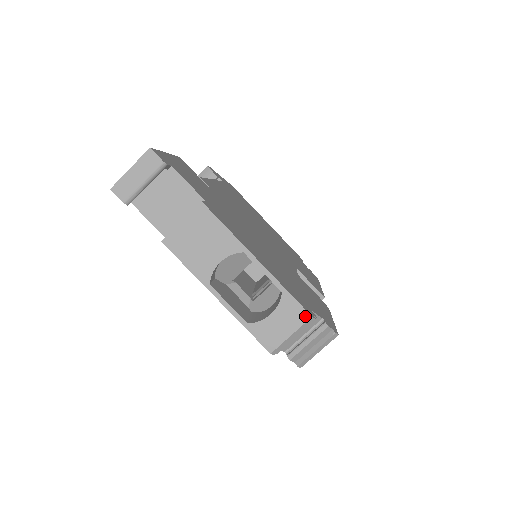
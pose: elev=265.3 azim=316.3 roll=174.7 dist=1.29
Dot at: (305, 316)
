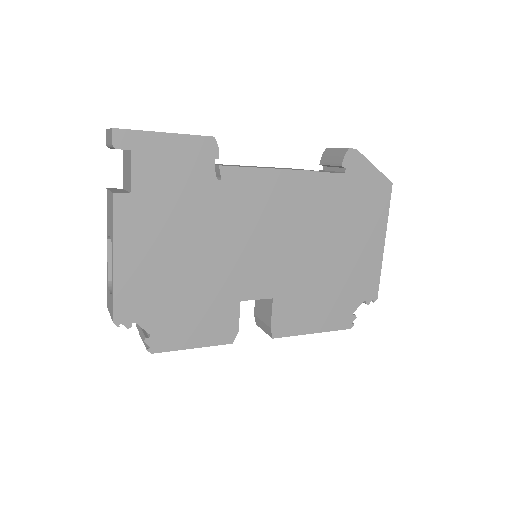
Dot at: (113, 318)
